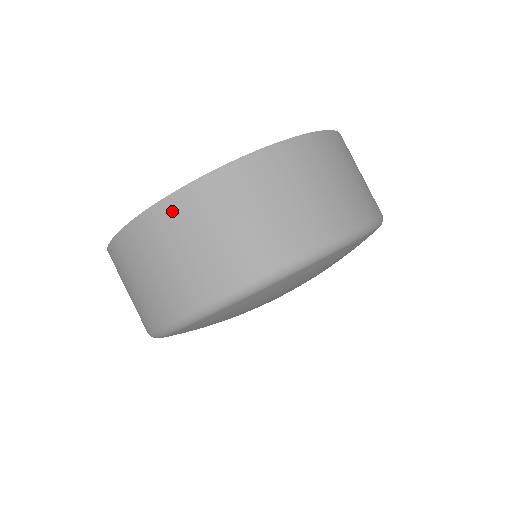
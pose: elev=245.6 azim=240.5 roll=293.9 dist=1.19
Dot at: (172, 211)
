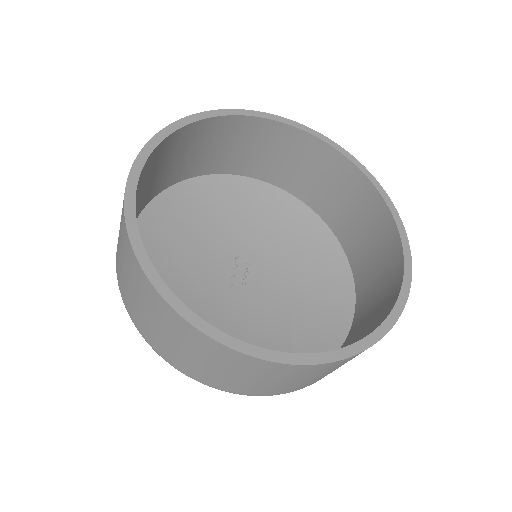
Dot at: (235, 358)
